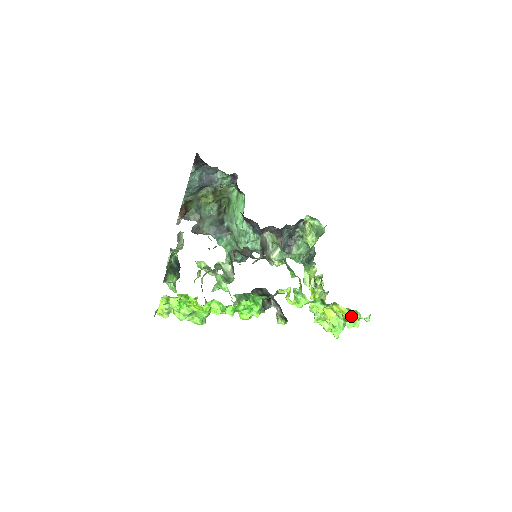
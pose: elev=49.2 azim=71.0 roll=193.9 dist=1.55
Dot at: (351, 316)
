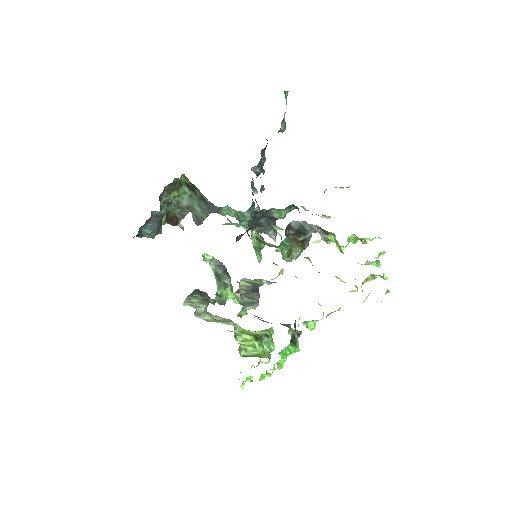
Dot at: (373, 278)
